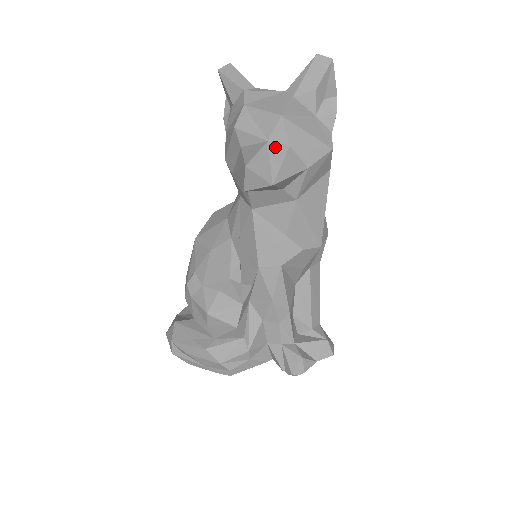
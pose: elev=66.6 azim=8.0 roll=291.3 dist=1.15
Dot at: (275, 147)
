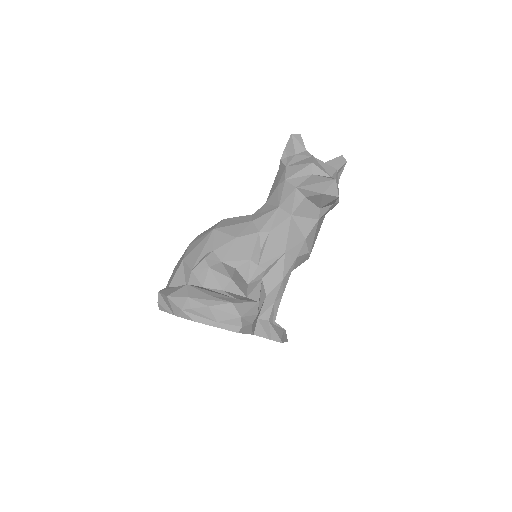
Dot at: occluded
